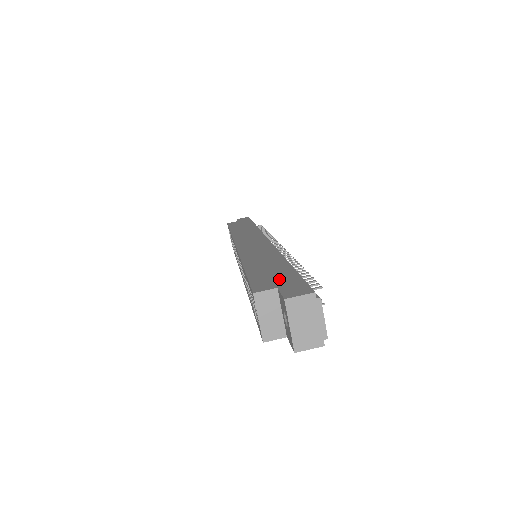
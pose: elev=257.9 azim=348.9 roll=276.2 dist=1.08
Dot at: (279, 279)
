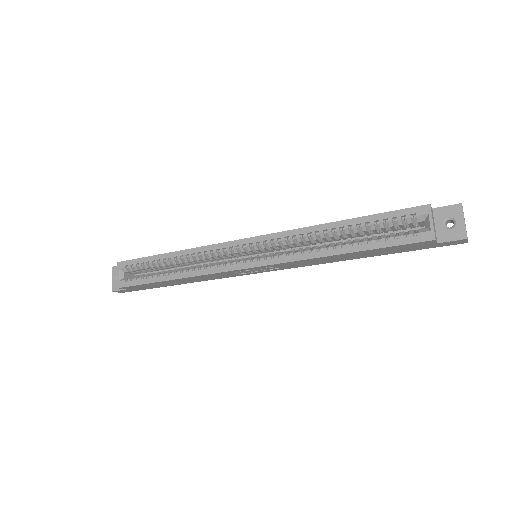
Dot at: occluded
